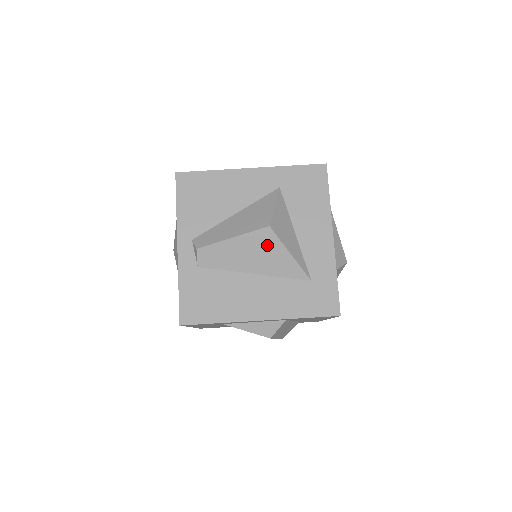
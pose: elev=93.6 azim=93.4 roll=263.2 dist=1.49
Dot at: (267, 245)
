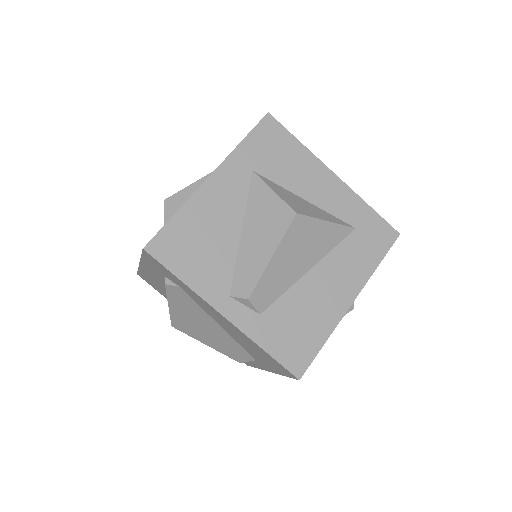
Dot at: (305, 233)
